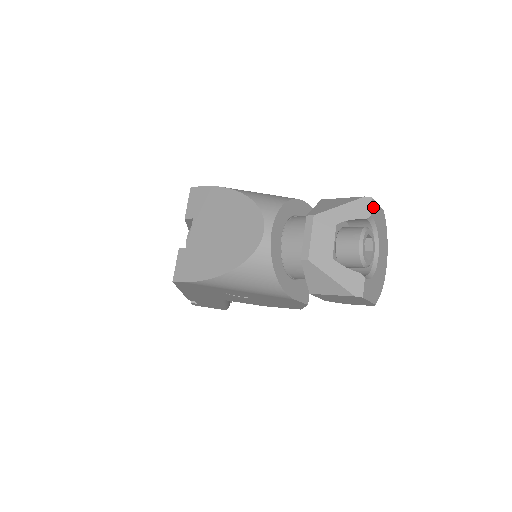
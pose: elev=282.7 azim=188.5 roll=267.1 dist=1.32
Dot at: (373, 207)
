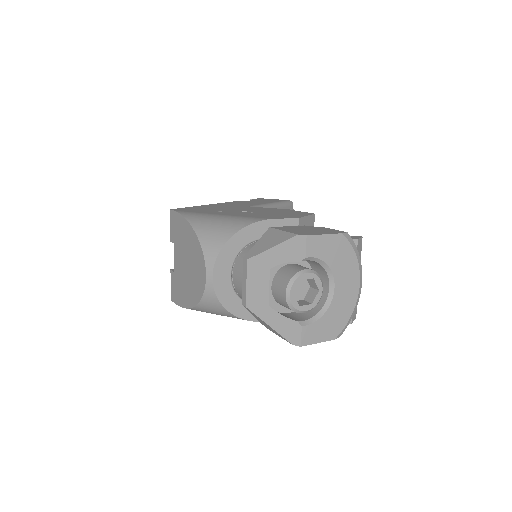
Dot at: (310, 244)
